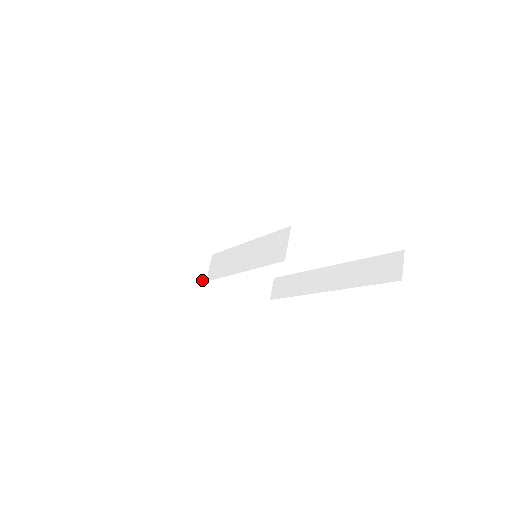
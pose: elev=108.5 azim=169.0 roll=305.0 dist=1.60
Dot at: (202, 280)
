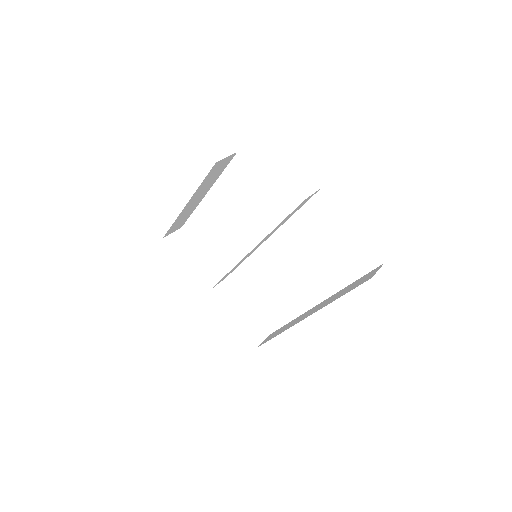
Dot at: (205, 289)
